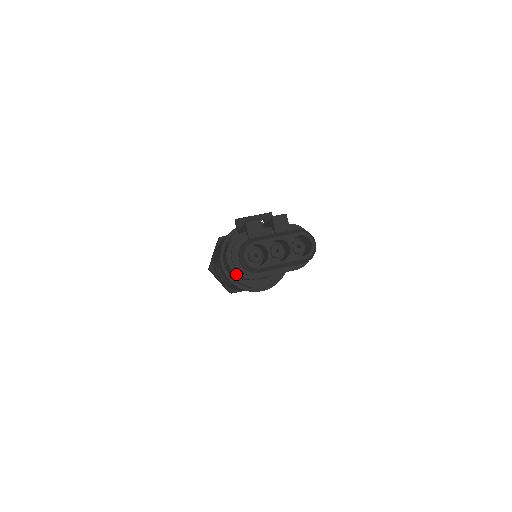
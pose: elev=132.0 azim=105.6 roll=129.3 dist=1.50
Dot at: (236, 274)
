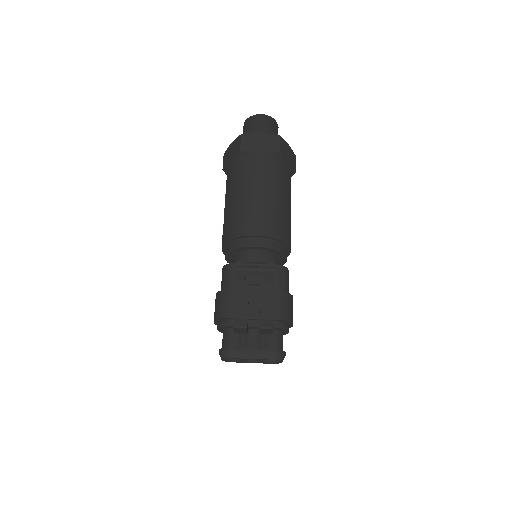
Dot at: occluded
